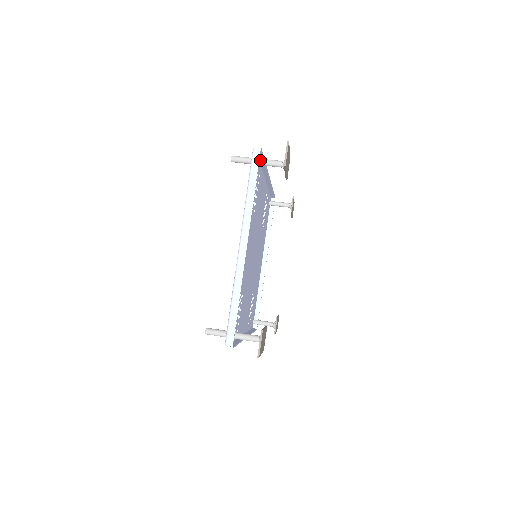
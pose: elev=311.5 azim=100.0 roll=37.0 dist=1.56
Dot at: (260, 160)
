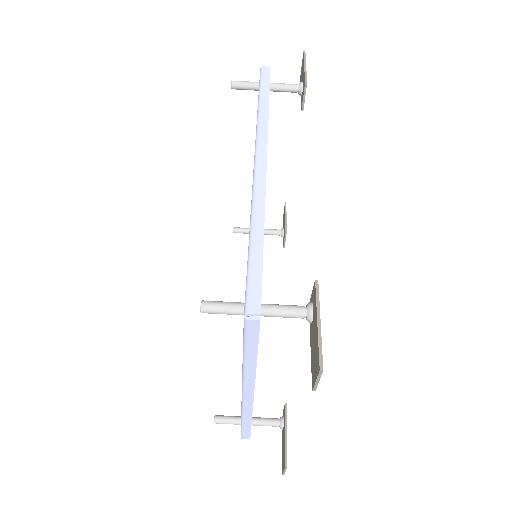
Dot at: occluded
